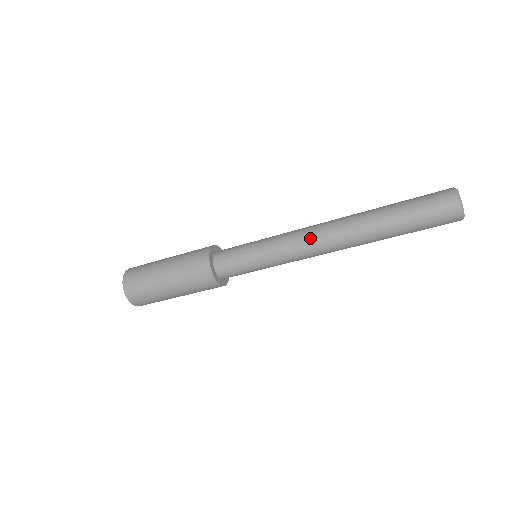
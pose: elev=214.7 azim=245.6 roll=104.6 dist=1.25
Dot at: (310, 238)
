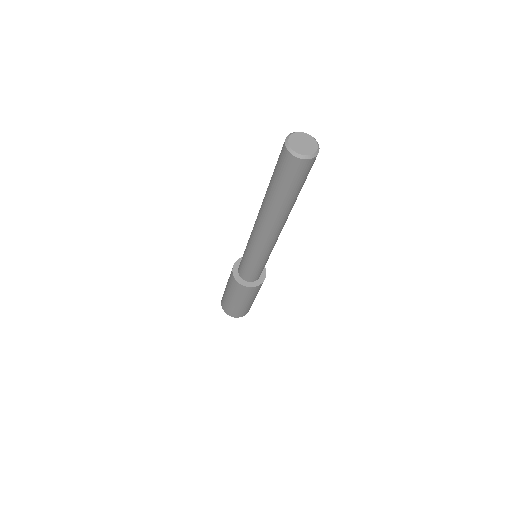
Dot at: (254, 227)
